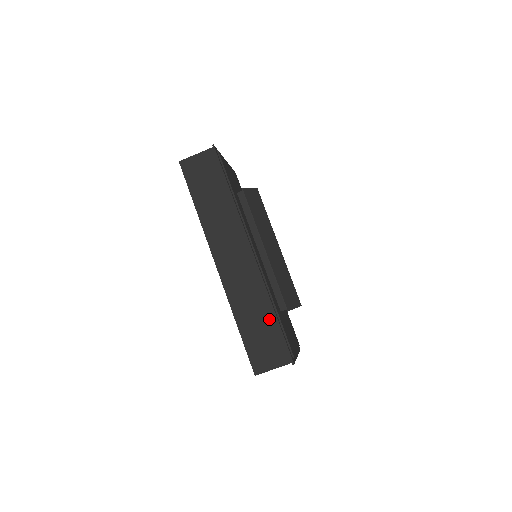
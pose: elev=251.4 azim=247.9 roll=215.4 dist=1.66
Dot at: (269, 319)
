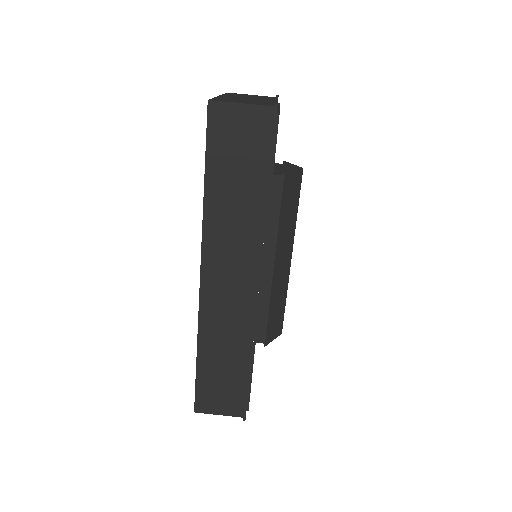
Dot at: (240, 367)
